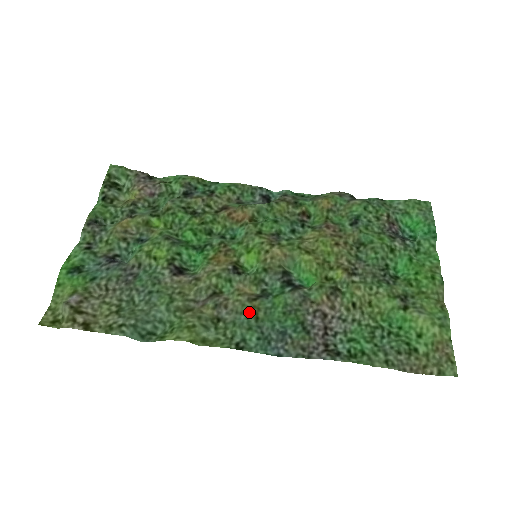
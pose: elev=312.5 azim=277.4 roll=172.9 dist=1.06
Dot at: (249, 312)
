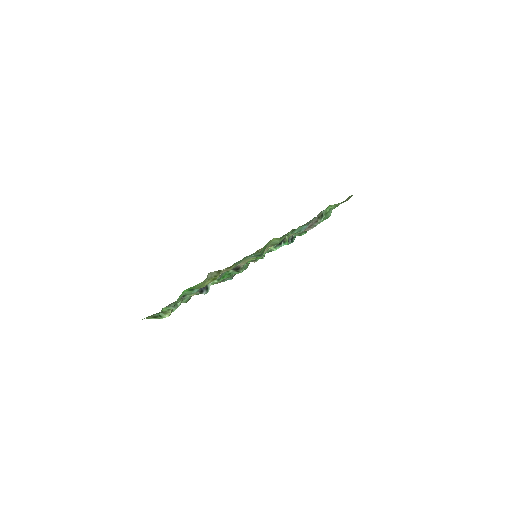
Dot at: occluded
